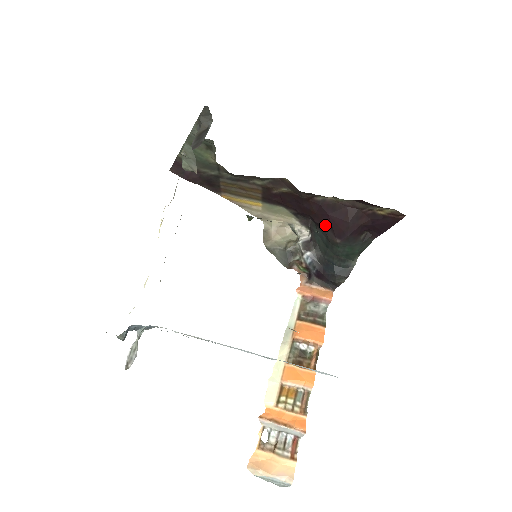
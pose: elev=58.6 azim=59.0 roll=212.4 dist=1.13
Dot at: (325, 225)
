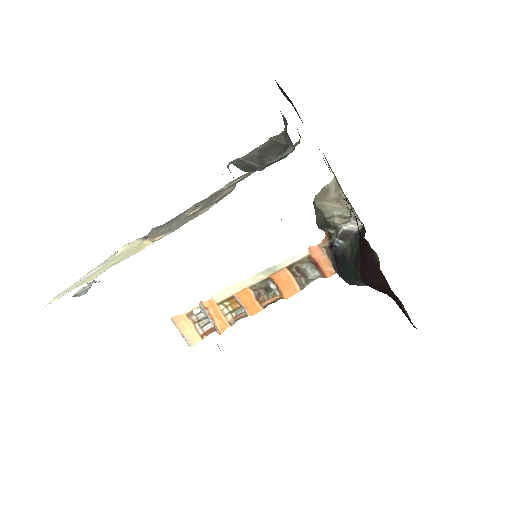
Dot at: (361, 257)
